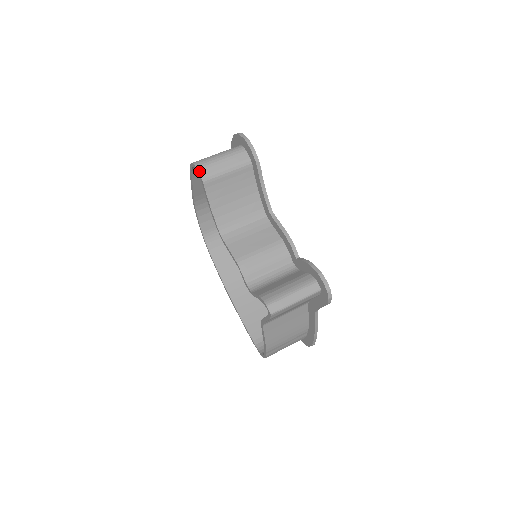
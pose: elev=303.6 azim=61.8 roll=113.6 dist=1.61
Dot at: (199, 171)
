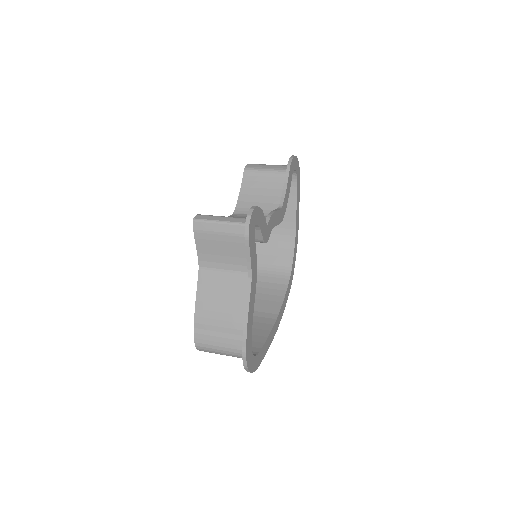
Dot at: (248, 165)
